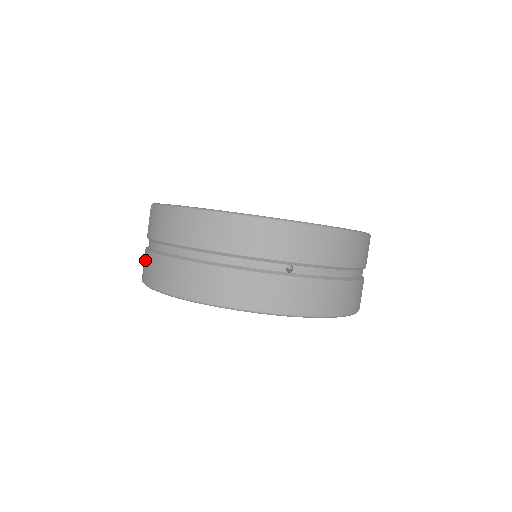
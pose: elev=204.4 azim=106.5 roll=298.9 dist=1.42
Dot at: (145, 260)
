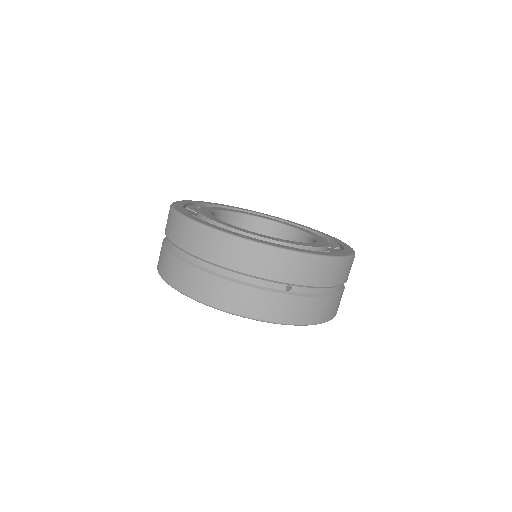
Dot at: (163, 257)
